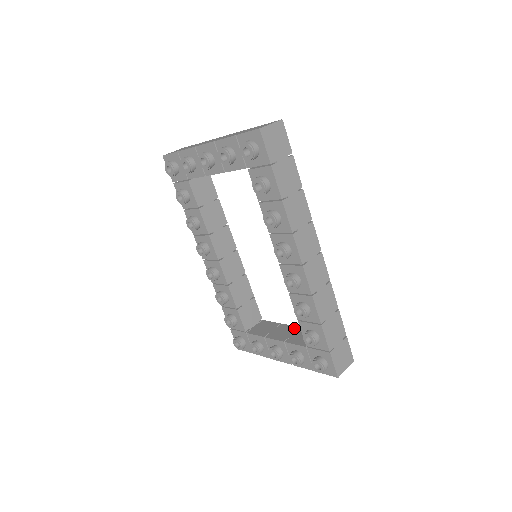
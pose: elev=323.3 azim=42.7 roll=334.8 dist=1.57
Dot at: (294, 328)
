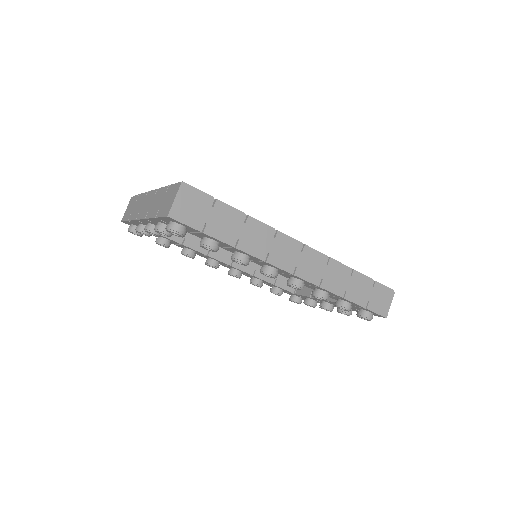
Dot at: occluded
